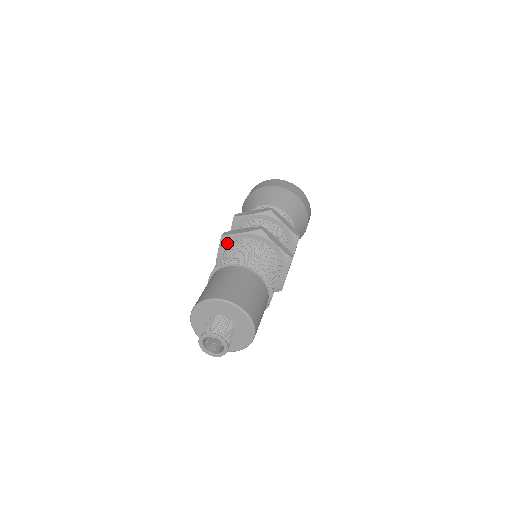
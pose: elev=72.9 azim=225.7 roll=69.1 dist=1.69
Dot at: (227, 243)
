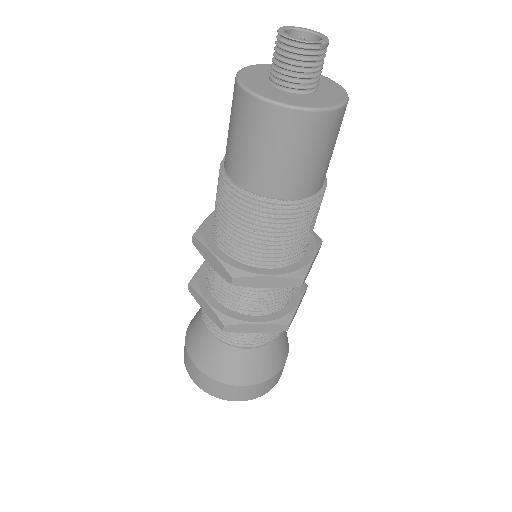
Dot at: occluded
